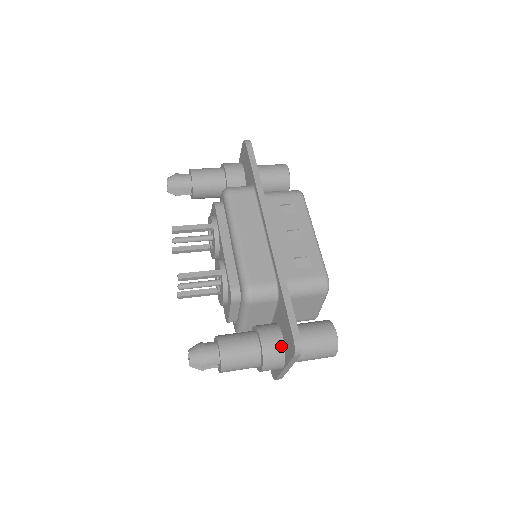
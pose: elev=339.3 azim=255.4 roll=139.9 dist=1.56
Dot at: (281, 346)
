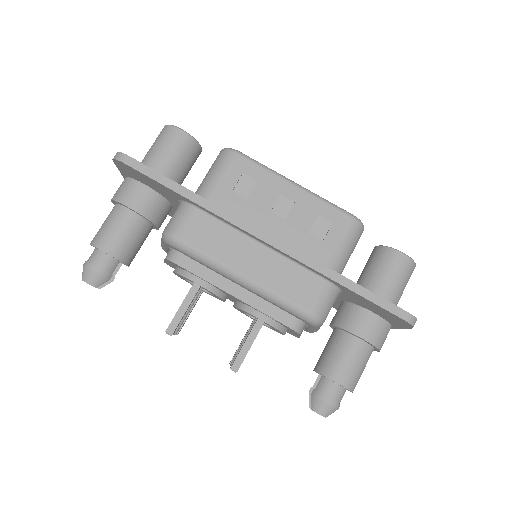
Dot at: (381, 322)
